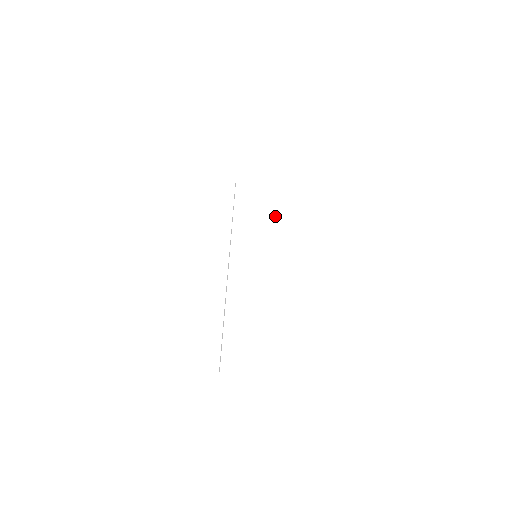
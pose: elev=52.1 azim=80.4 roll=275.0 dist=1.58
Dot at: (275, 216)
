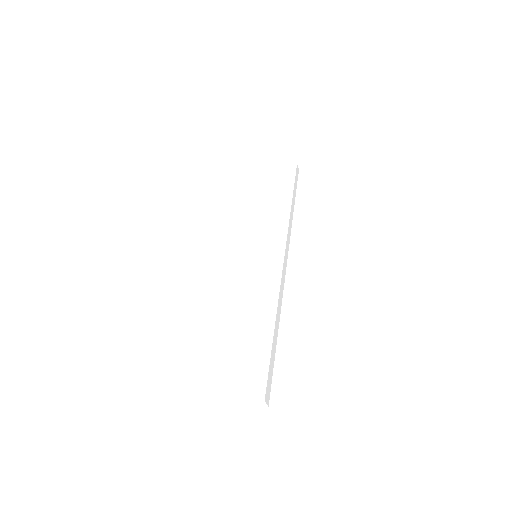
Dot at: (285, 204)
